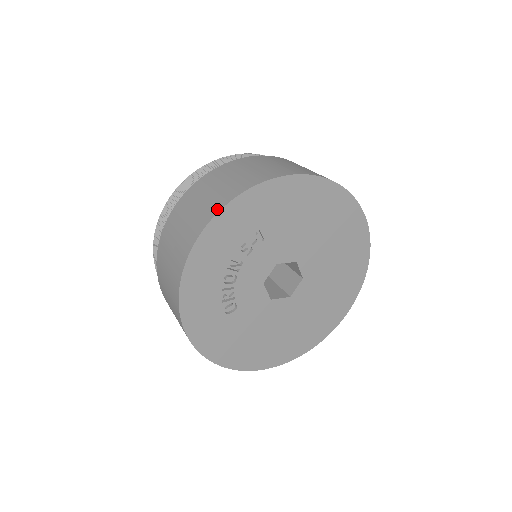
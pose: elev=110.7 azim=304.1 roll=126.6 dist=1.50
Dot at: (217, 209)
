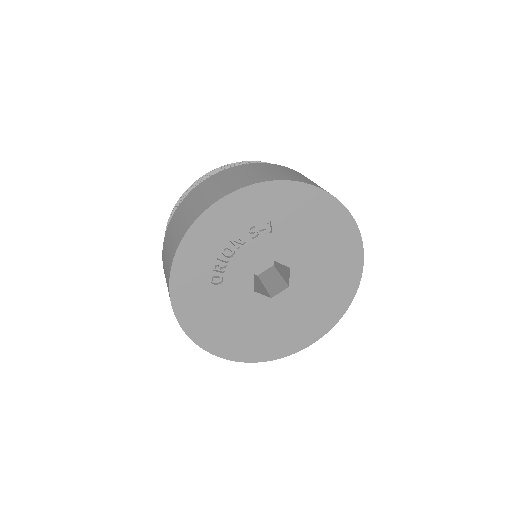
Dot at: (245, 185)
